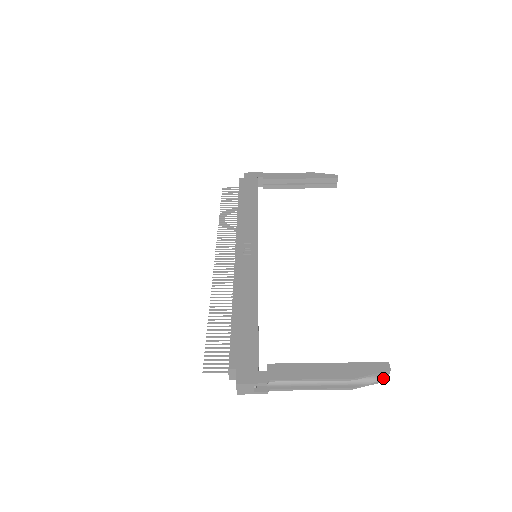
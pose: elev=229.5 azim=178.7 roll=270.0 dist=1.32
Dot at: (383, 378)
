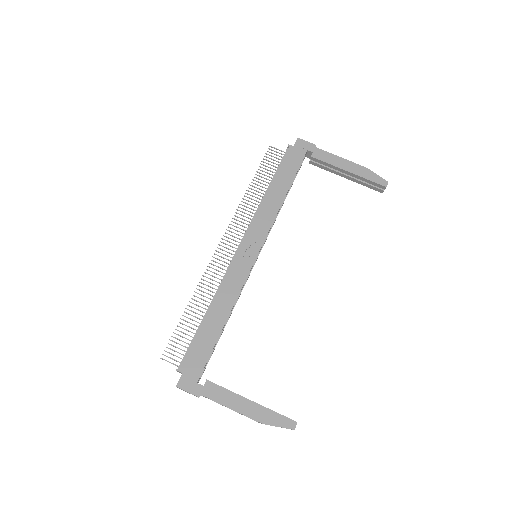
Dot at: occluded
